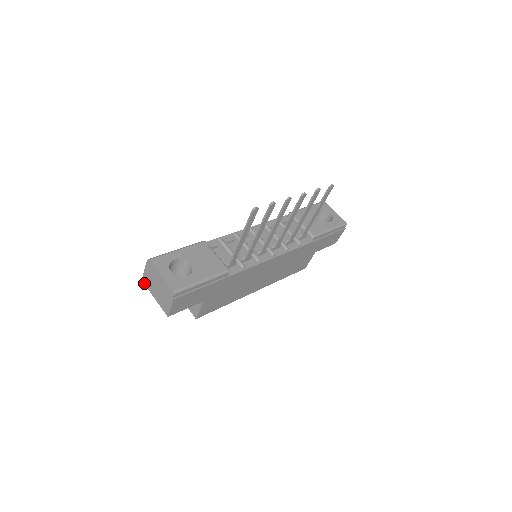
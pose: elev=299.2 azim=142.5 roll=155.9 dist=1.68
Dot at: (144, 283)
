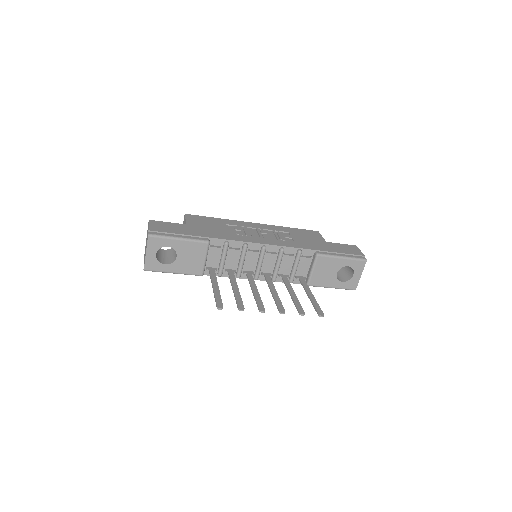
Dot at: occluded
